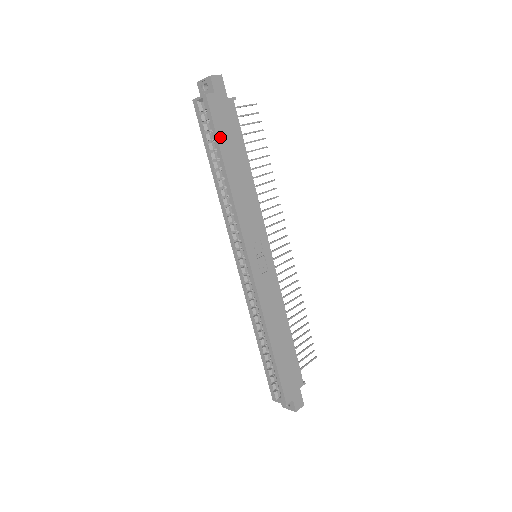
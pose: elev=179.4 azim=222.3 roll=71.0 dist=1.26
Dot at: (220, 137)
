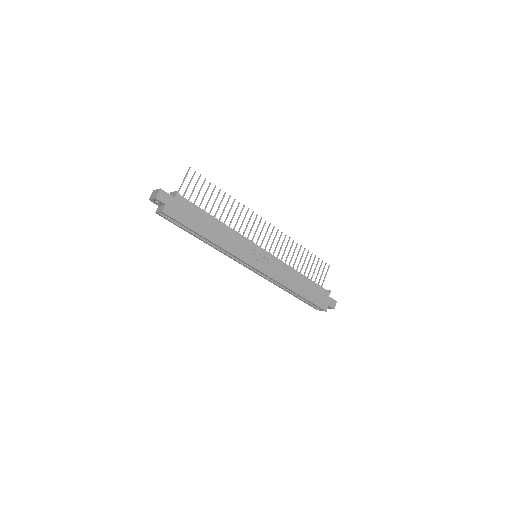
Dot at: (188, 225)
